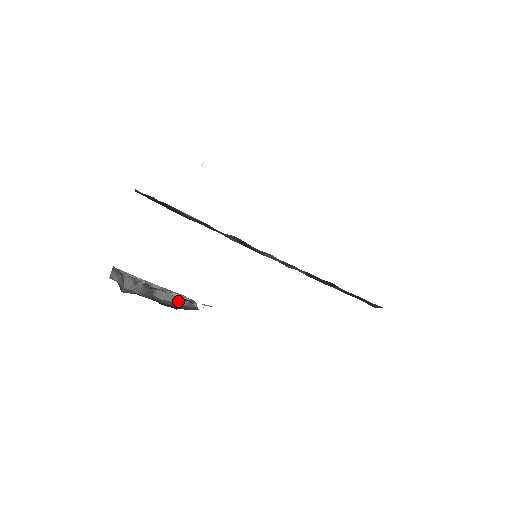
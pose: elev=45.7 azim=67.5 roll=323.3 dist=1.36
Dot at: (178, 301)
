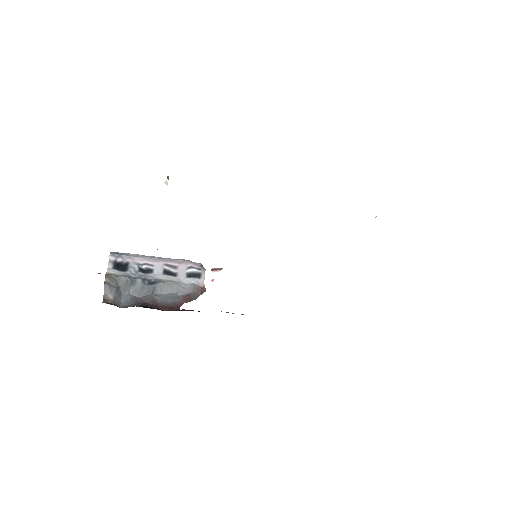
Dot at: (182, 289)
